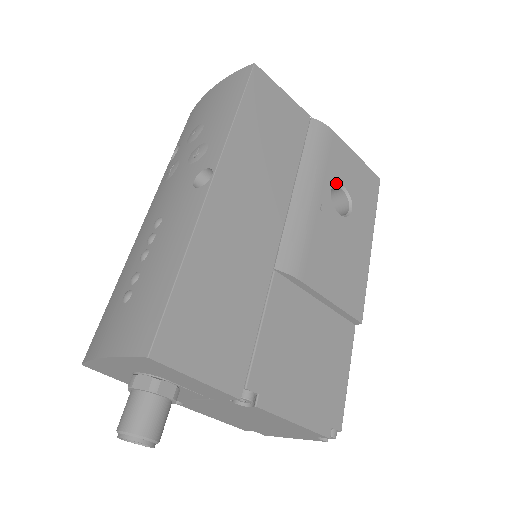
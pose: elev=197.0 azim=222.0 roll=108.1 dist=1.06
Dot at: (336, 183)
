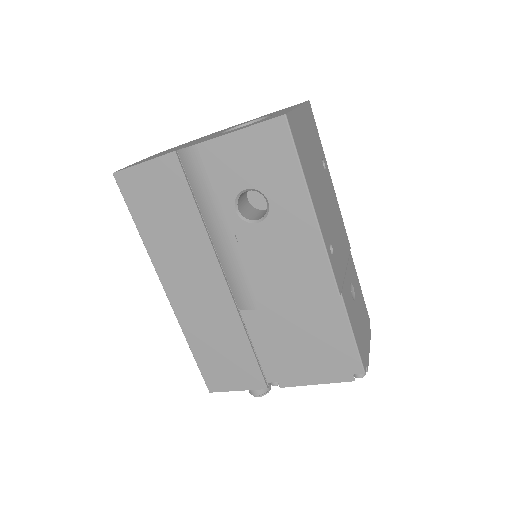
Dot at: (236, 196)
